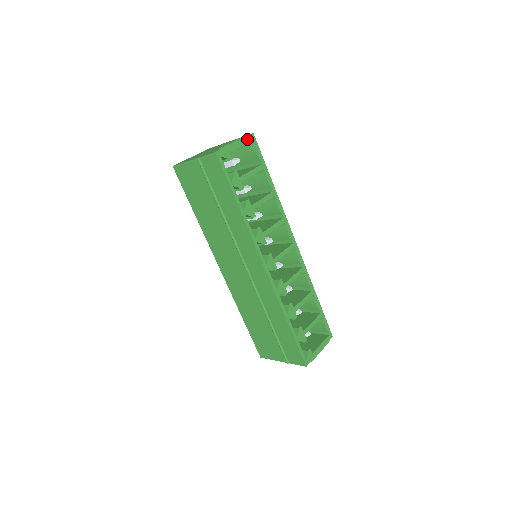
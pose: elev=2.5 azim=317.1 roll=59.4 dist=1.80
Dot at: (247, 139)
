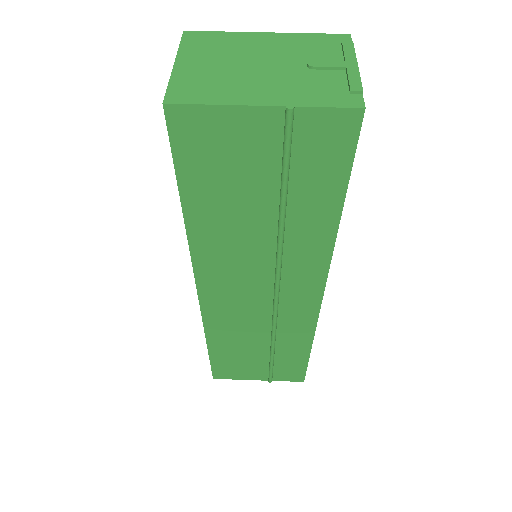
Dot at: occluded
